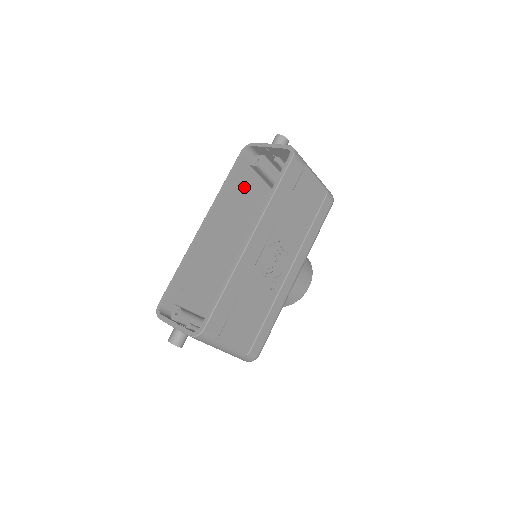
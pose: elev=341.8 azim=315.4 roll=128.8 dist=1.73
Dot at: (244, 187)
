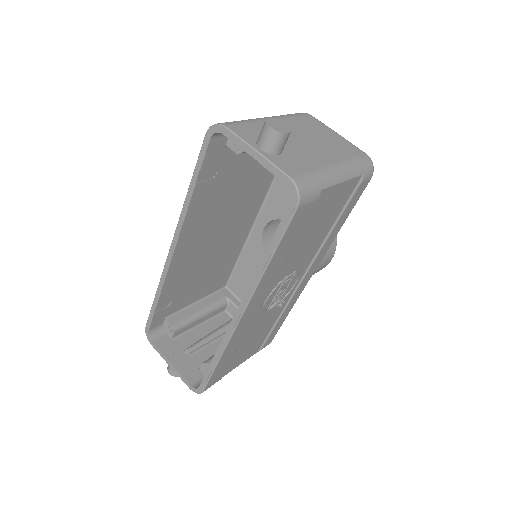
Dot at: (223, 173)
